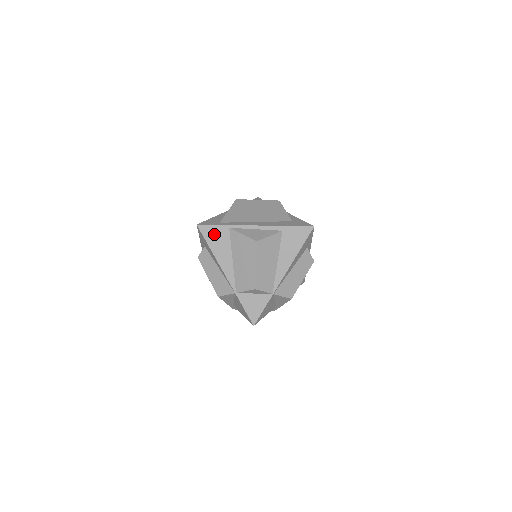
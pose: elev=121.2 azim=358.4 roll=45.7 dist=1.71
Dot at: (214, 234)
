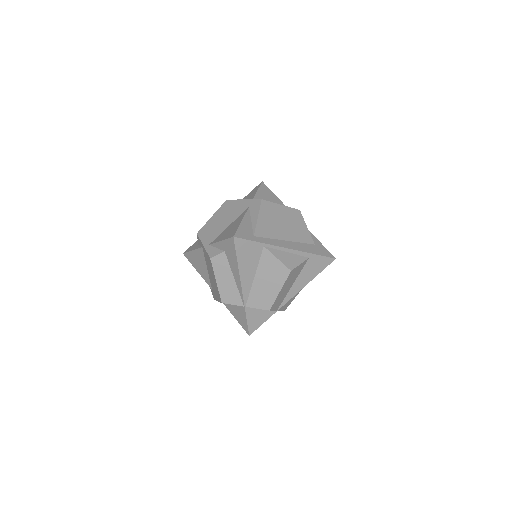
Dot at: (247, 249)
